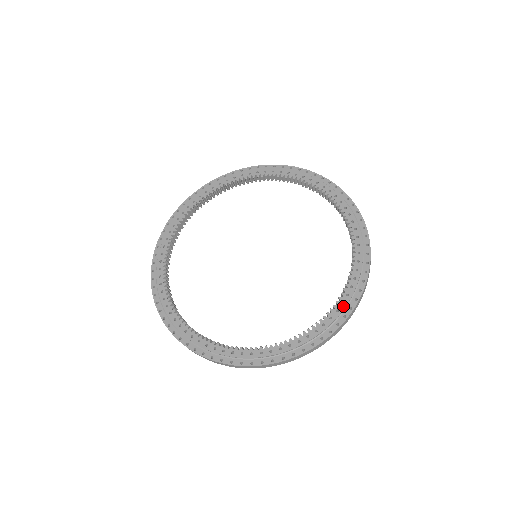
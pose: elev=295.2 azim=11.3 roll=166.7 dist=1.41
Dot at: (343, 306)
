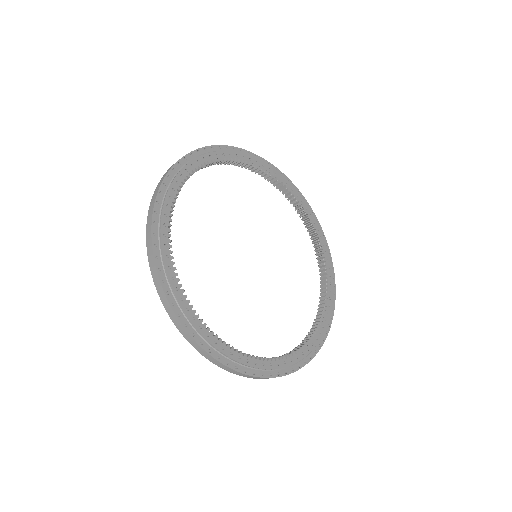
Dot at: (303, 356)
